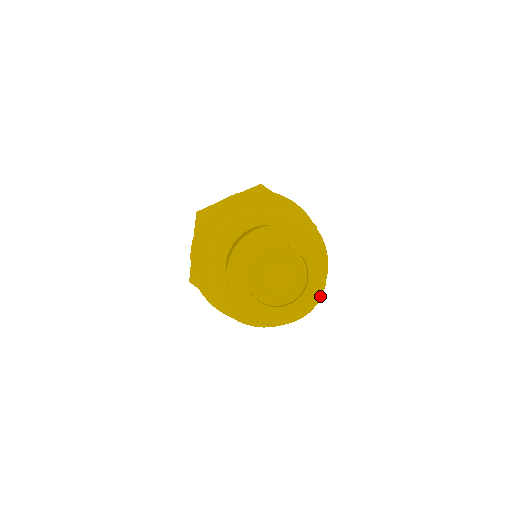
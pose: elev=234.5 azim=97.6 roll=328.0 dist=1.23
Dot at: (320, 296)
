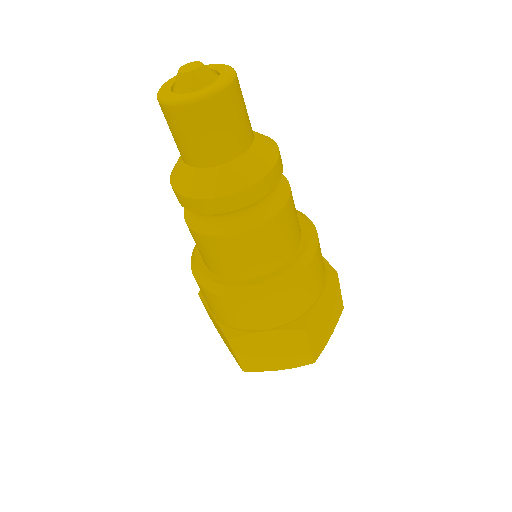
Dot at: (233, 70)
